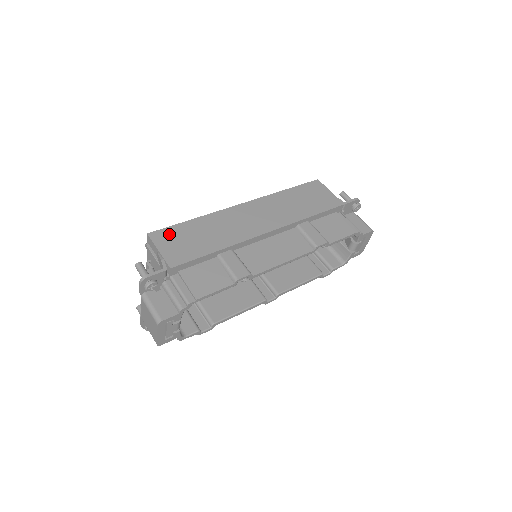
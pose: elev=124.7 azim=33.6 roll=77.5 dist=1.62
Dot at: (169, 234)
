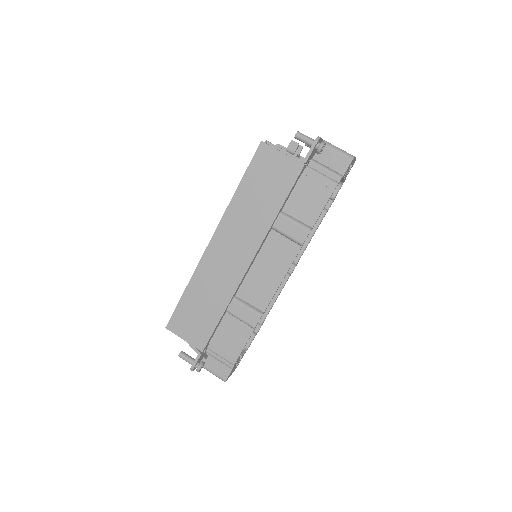
Dot at: (179, 319)
